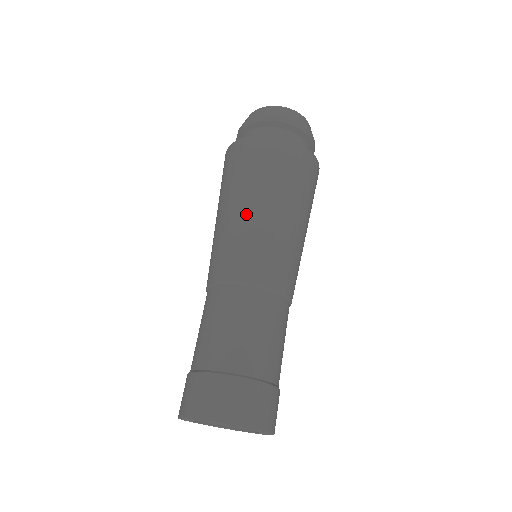
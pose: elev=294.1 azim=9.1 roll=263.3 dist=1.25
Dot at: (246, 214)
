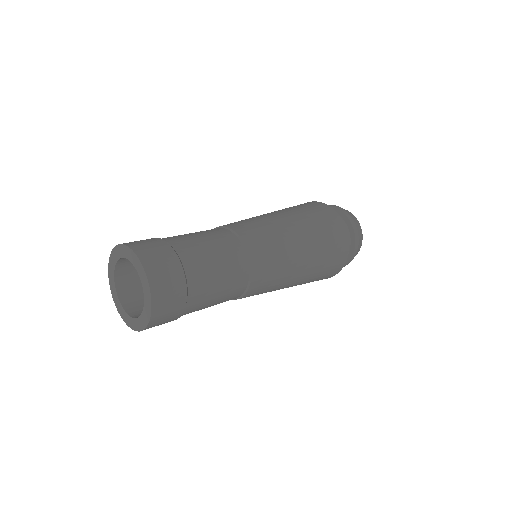
Dot at: occluded
